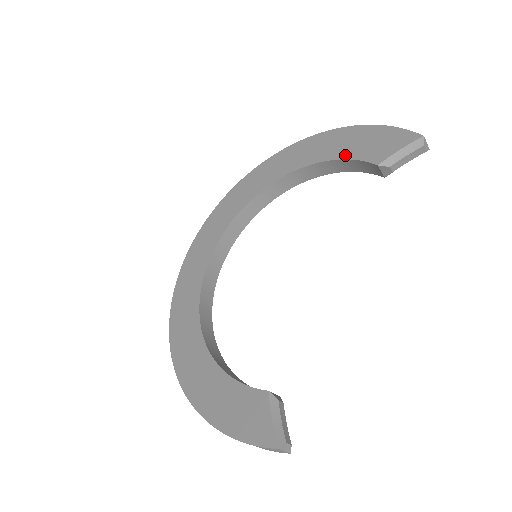
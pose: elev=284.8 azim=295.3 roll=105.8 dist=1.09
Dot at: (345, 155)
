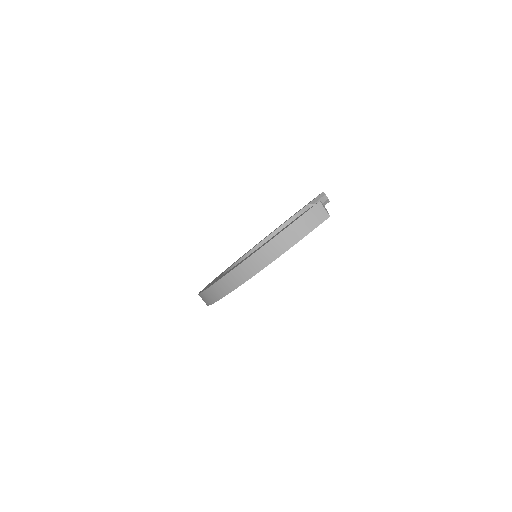
Dot at: (289, 219)
